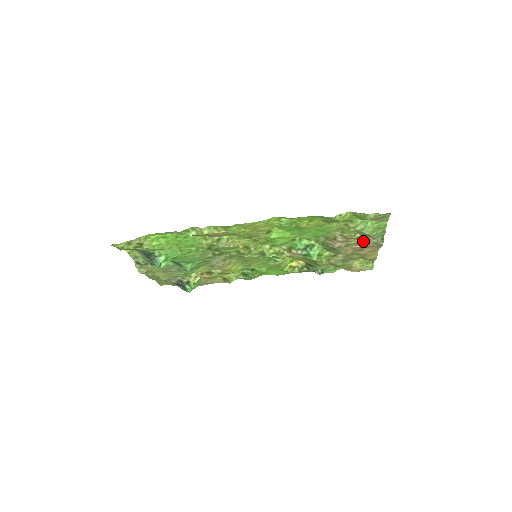
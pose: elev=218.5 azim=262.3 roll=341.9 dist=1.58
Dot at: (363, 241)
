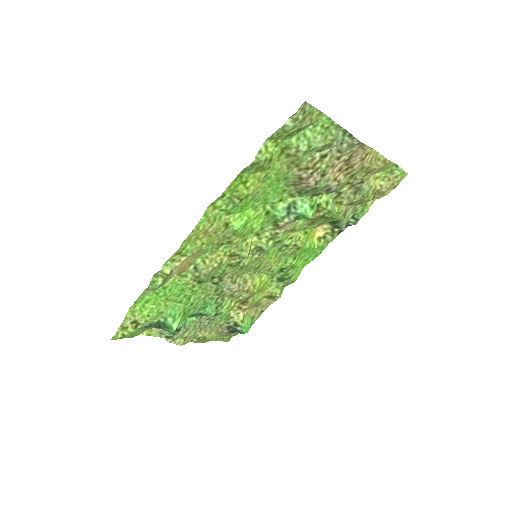
Dot at: (334, 156)
